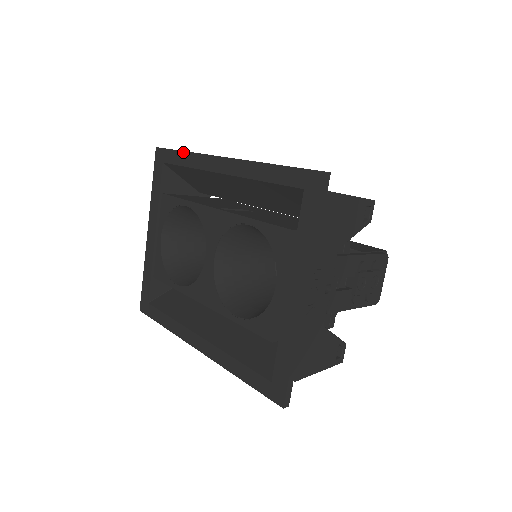
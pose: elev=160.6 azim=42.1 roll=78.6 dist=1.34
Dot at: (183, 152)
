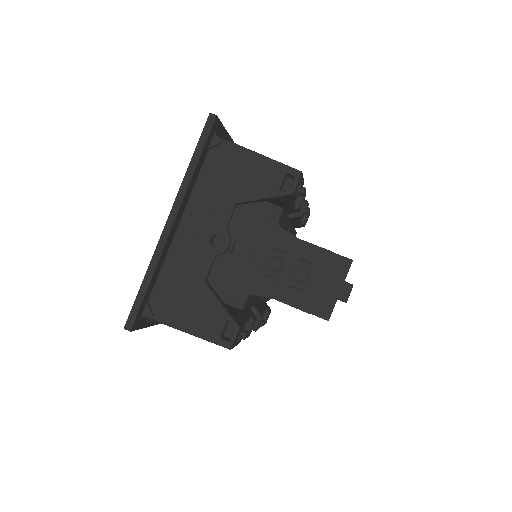
Dot at: occluded
